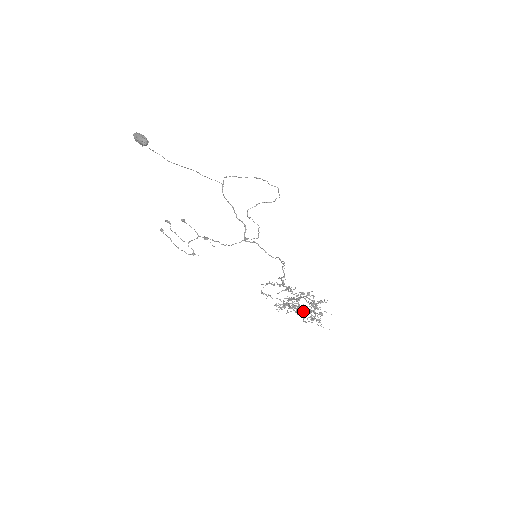
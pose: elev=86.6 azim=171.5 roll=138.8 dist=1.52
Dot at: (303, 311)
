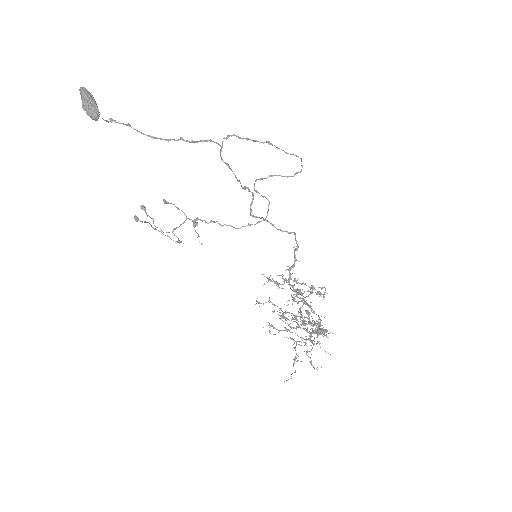
Dot at: (293, 359)
